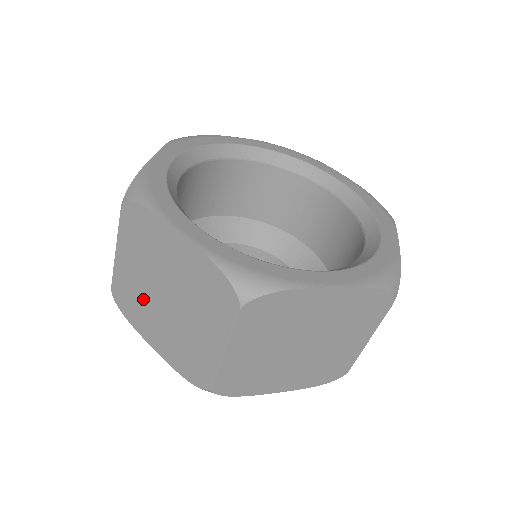
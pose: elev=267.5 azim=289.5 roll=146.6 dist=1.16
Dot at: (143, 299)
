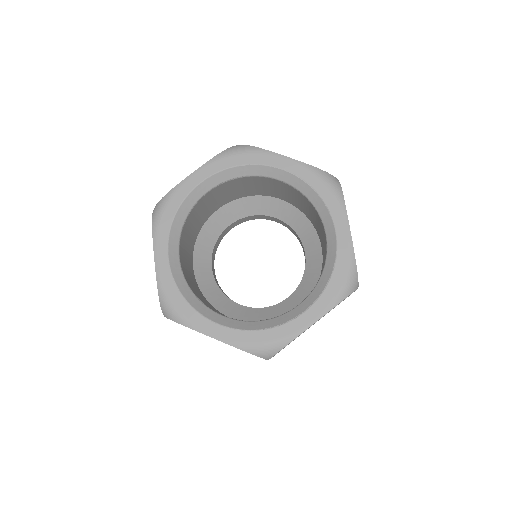
Dot at: occluded
